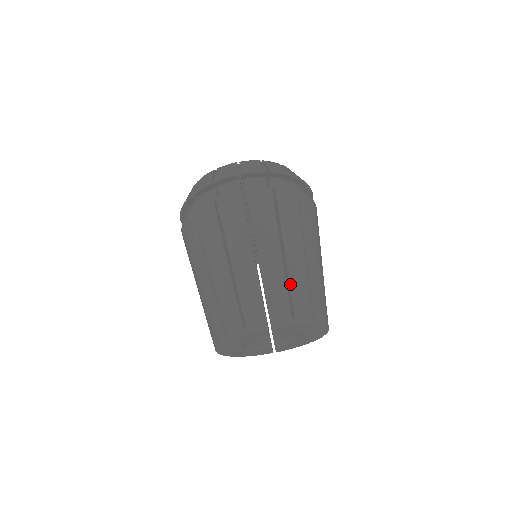
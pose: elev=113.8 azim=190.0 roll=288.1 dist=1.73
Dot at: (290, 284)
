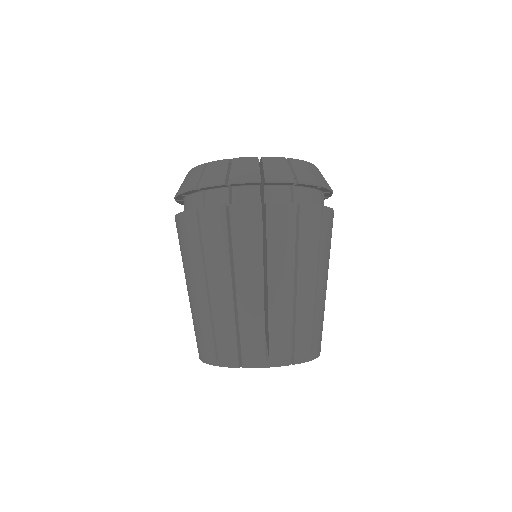
Dot at: (315, 319)
